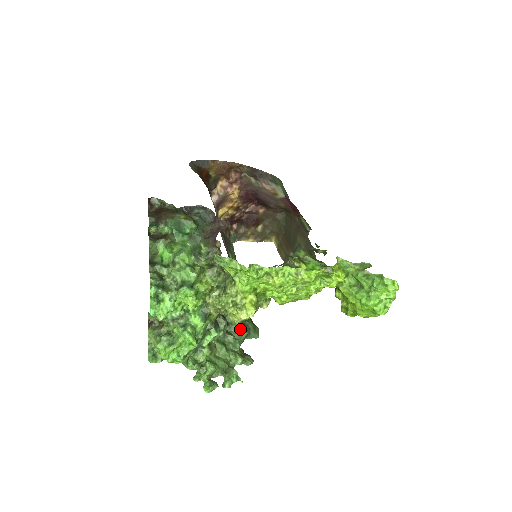
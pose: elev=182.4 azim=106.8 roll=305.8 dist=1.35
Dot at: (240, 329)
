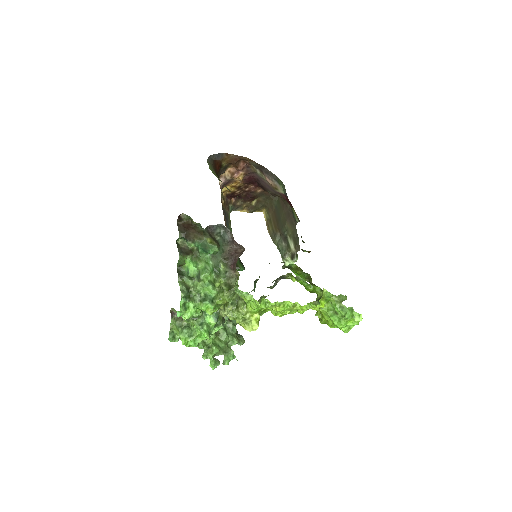
Dot at: occluded
